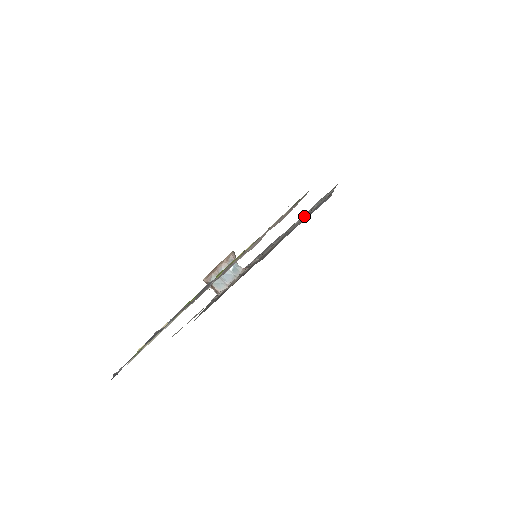
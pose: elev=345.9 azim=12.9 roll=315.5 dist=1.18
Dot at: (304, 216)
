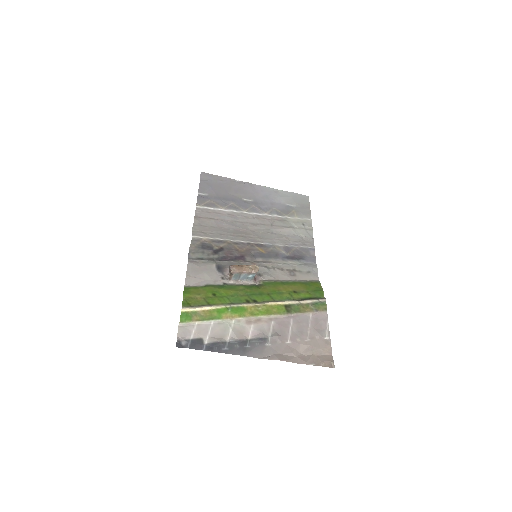
Dot at: (288, 232)
